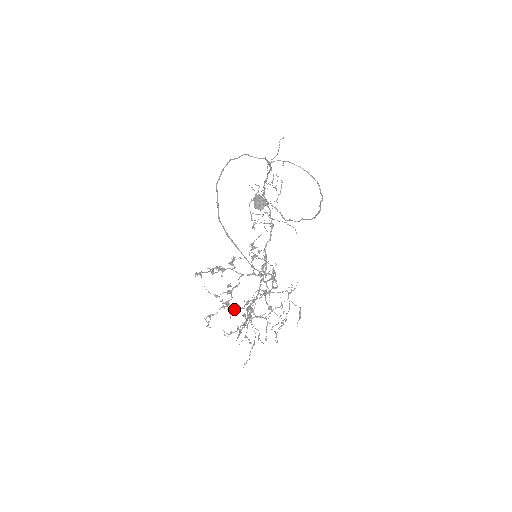
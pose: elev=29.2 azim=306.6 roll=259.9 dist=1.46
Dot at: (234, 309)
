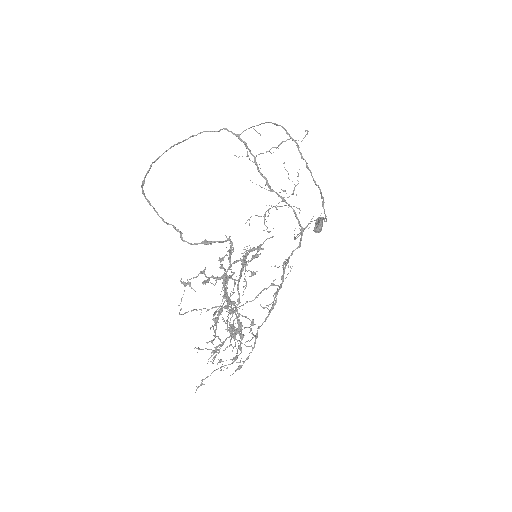
Dot at: (248, 340)
